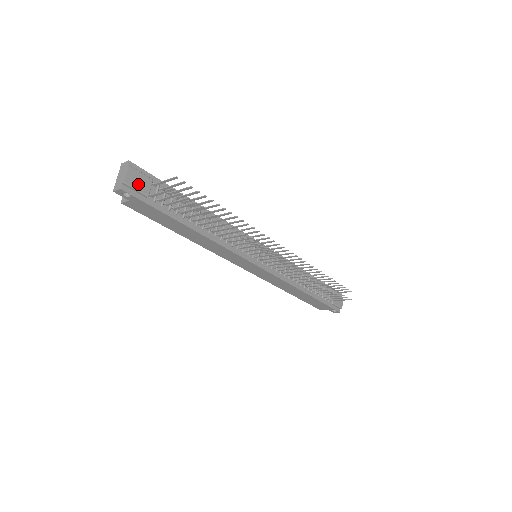
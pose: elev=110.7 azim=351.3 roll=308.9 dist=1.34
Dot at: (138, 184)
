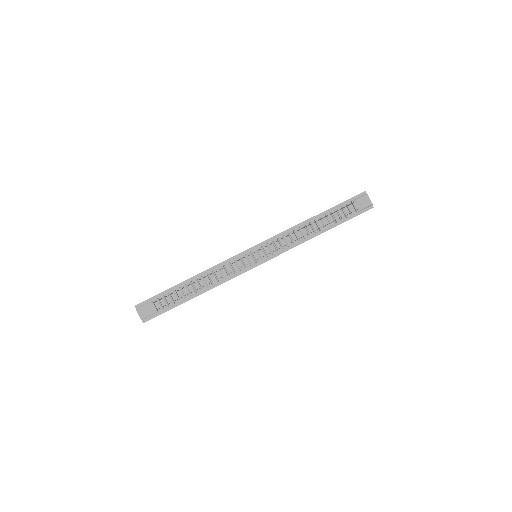
Dot at: (147, 313)
